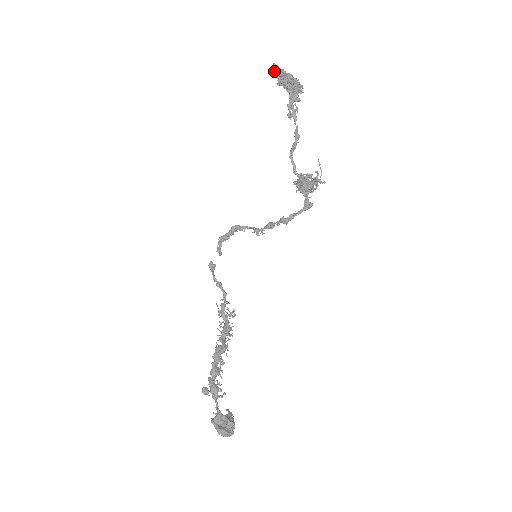
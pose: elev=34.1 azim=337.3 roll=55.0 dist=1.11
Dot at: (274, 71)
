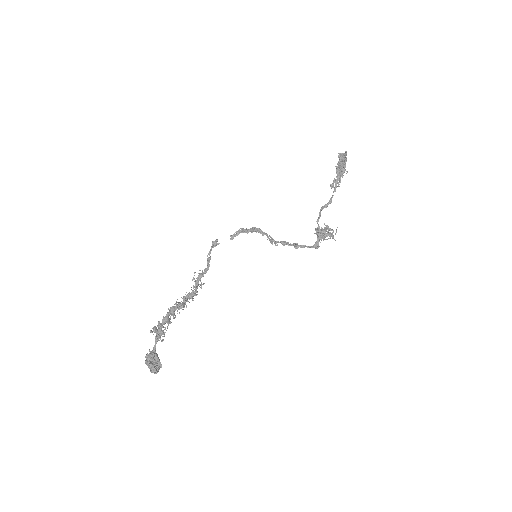
Dot at: (341, 155)
